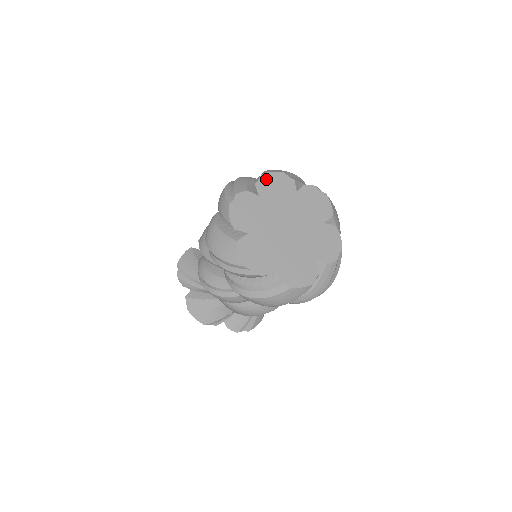
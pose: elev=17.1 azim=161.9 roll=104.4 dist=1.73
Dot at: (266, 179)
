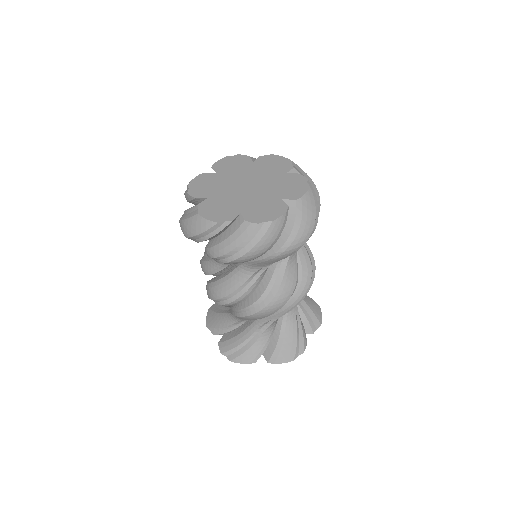
Dot at: (272, 158)
